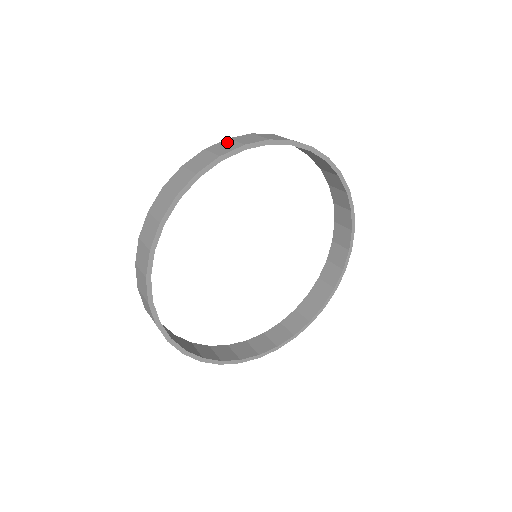
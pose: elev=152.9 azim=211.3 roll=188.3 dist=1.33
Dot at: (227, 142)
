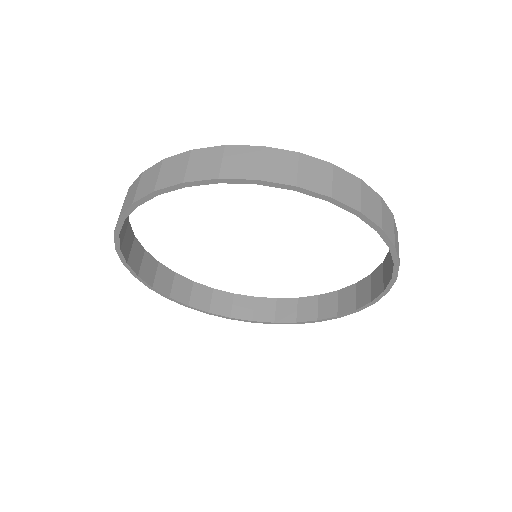
Dot at: (215, 155)
